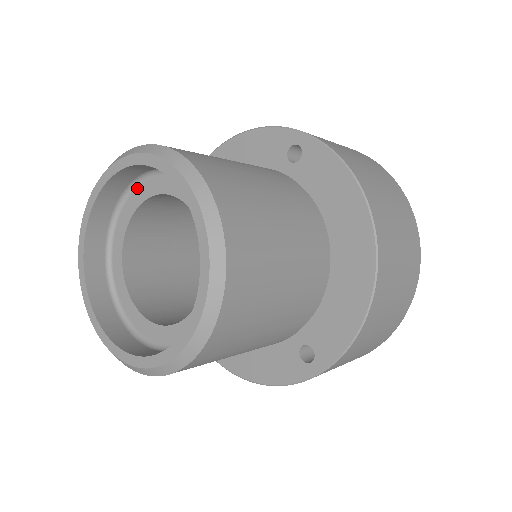
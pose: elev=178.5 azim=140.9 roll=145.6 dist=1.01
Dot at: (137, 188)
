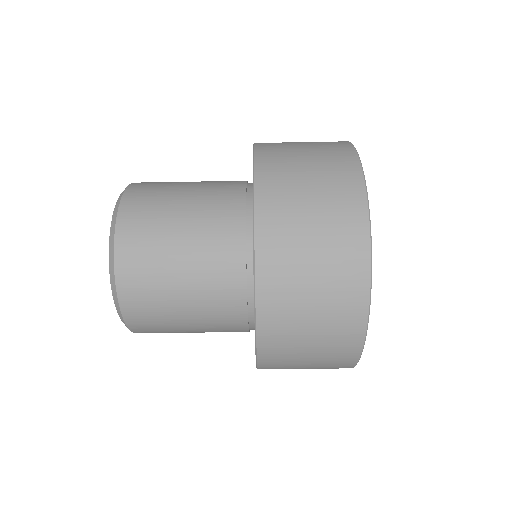
Dot at: occluded
